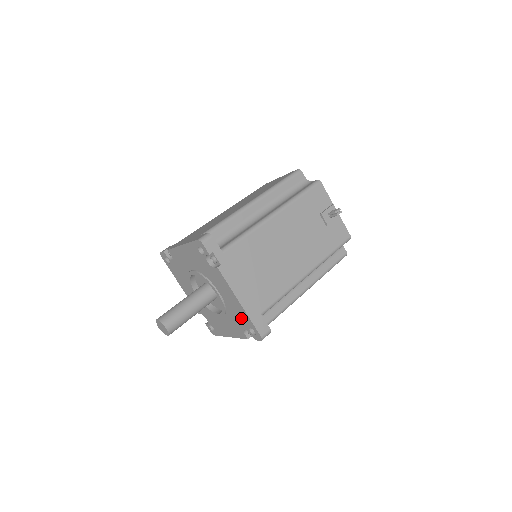
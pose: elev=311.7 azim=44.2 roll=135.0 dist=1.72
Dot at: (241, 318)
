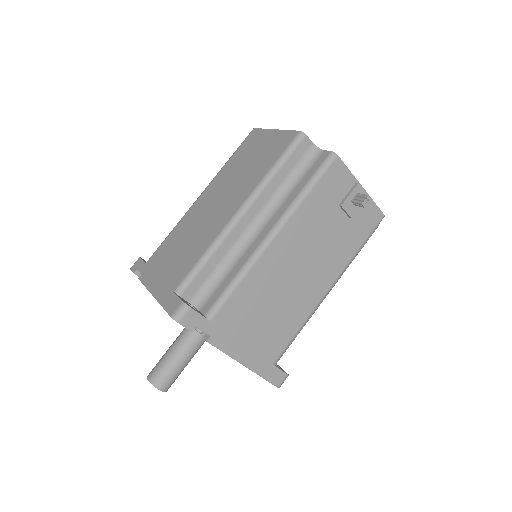
Dot at: occluded
